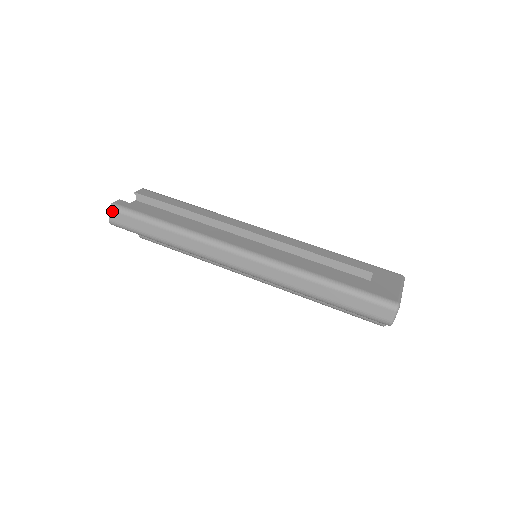
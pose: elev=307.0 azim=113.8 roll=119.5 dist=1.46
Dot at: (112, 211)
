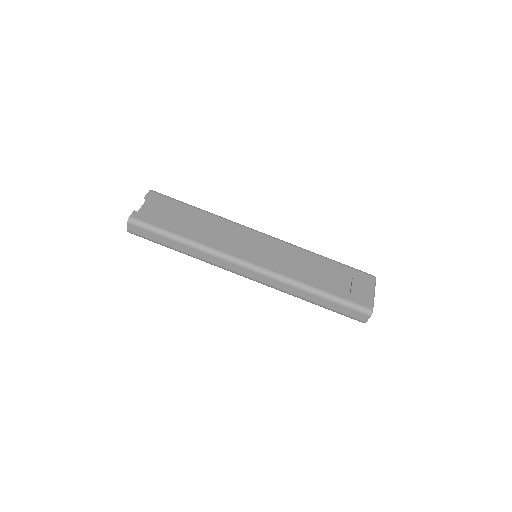
Dot at: (130, 224)
